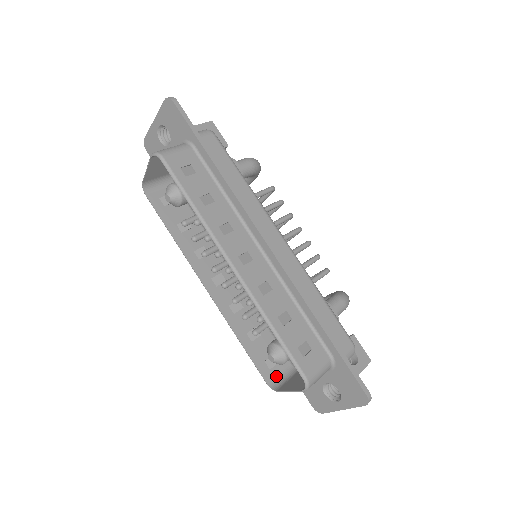
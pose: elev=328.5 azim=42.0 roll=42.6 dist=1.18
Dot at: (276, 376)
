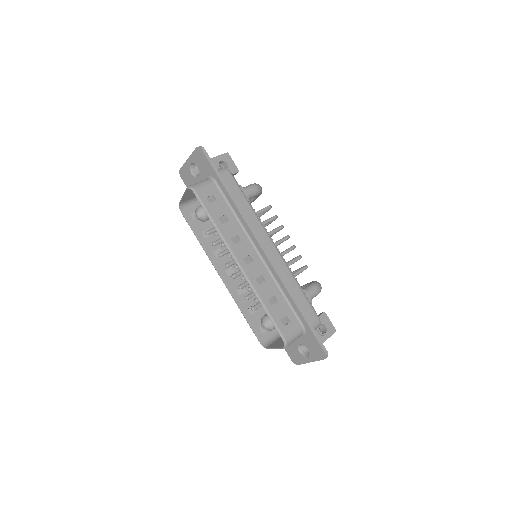
Dot at: (267, 338)
